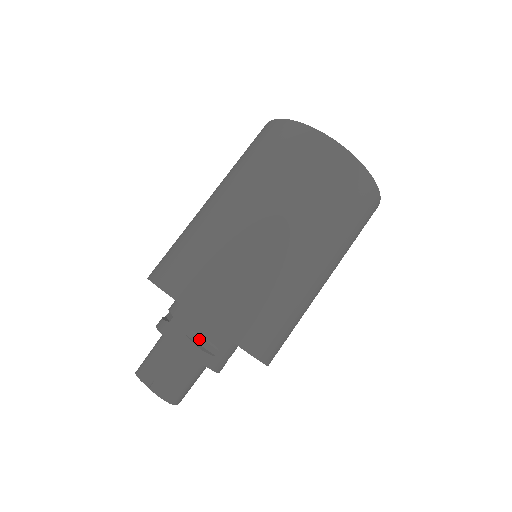
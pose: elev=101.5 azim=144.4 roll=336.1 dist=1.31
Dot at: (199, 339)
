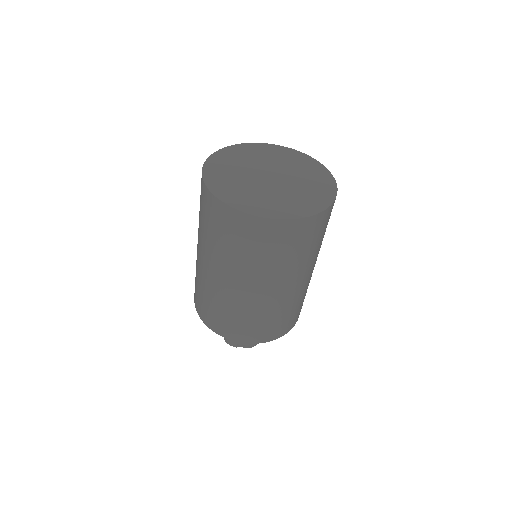
Dot at: occluded
